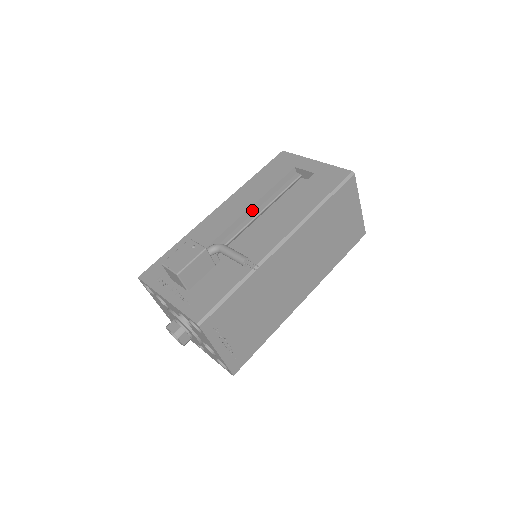
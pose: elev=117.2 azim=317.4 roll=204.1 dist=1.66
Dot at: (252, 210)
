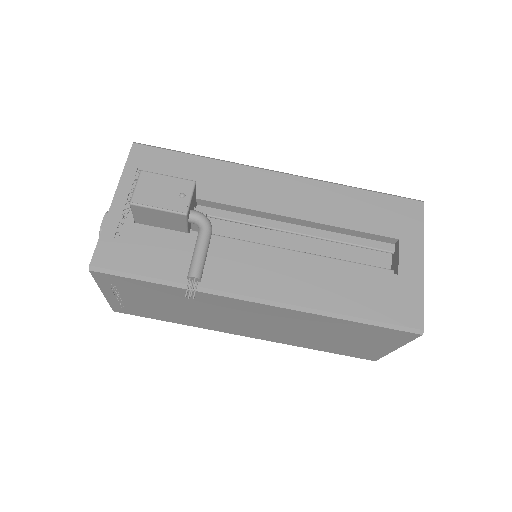
Dot at: (301, 222)
